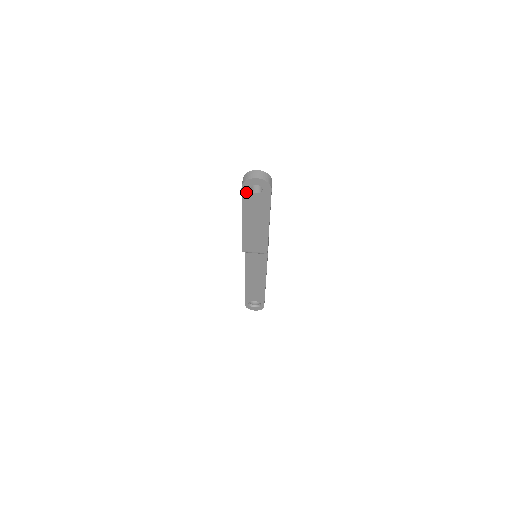
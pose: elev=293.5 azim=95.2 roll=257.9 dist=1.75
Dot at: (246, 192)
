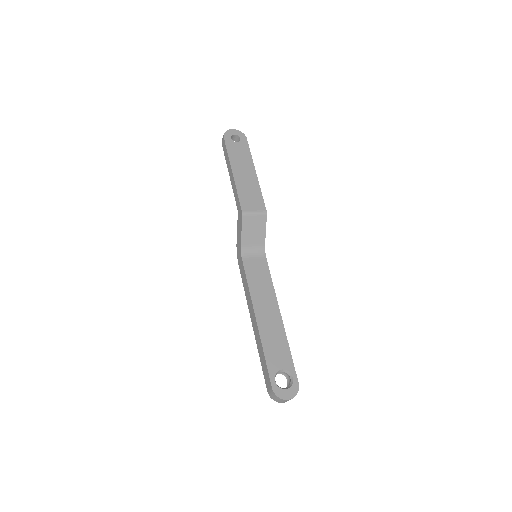
Dot at: (228, 142)
